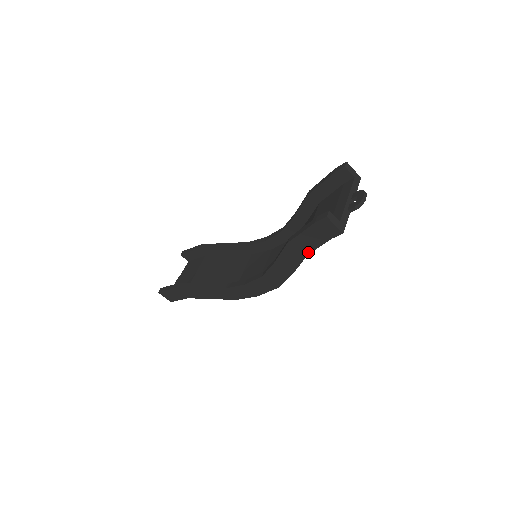
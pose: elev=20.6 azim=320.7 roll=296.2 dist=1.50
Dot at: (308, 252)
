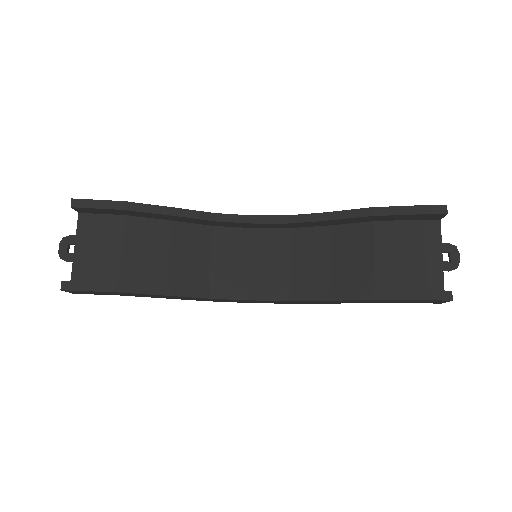
Dot at: (381, 302)
